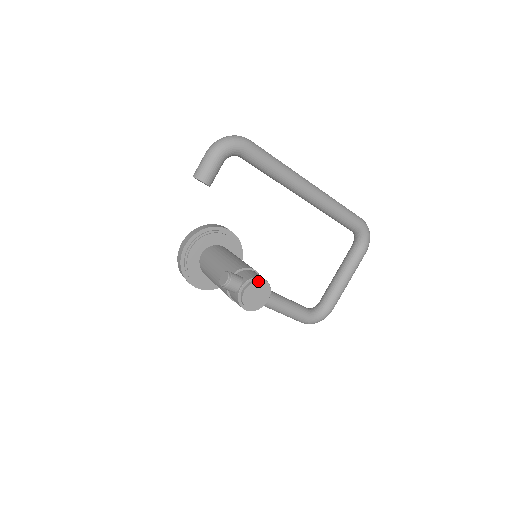
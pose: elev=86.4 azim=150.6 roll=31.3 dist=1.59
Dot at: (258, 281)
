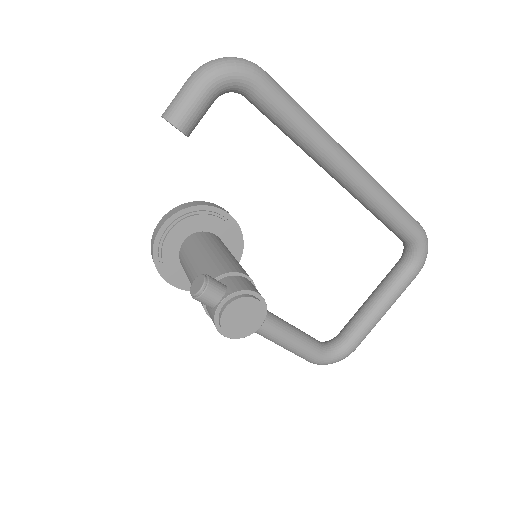
Dot at: (248, 296)
